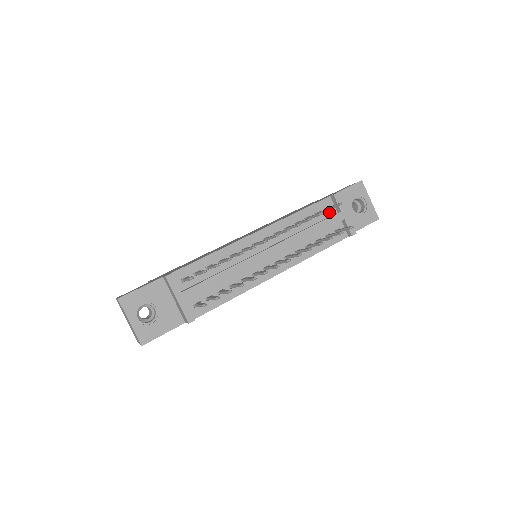
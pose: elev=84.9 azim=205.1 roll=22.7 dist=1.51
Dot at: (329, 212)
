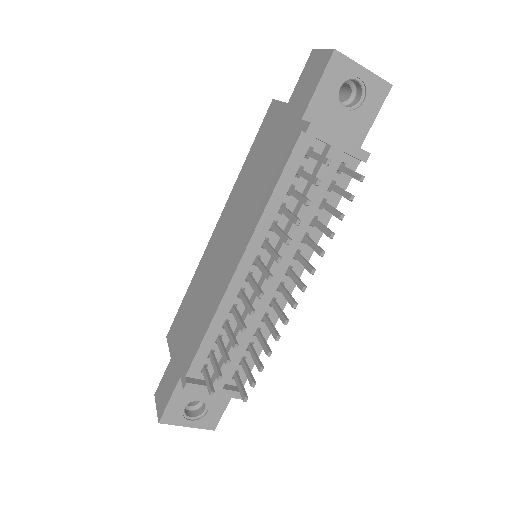
Dot at: occluded
